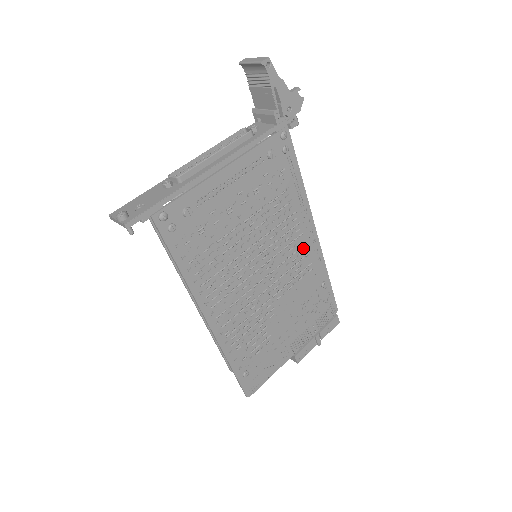
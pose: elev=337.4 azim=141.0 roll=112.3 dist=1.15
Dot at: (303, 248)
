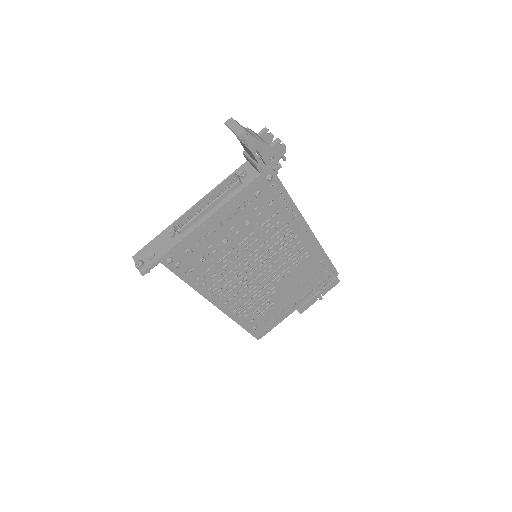
Dot at: (299, 244)
